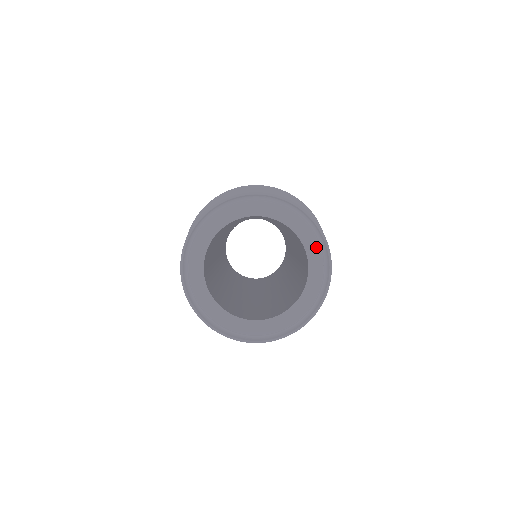
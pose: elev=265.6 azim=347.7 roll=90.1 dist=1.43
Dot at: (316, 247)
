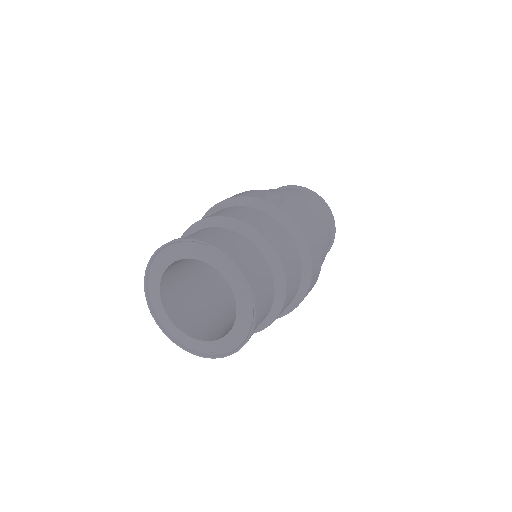
Dot at: (201, 252)
